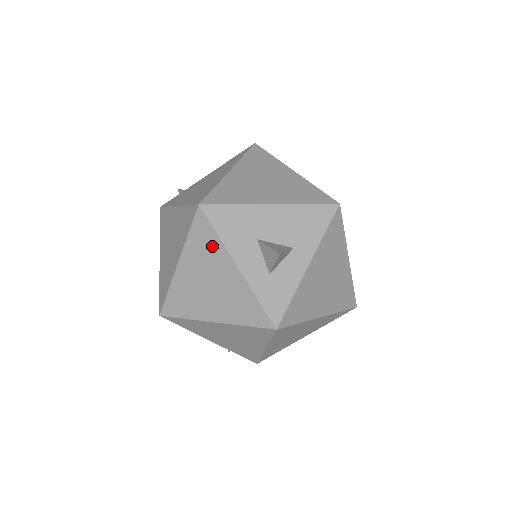
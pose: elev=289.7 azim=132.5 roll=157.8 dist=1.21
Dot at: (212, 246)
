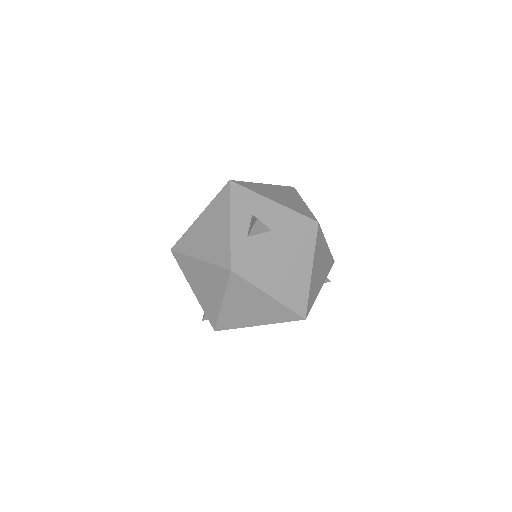
Dot at: (223, 207)
